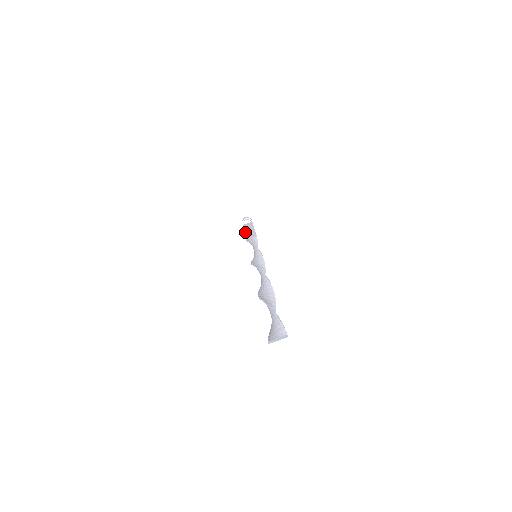
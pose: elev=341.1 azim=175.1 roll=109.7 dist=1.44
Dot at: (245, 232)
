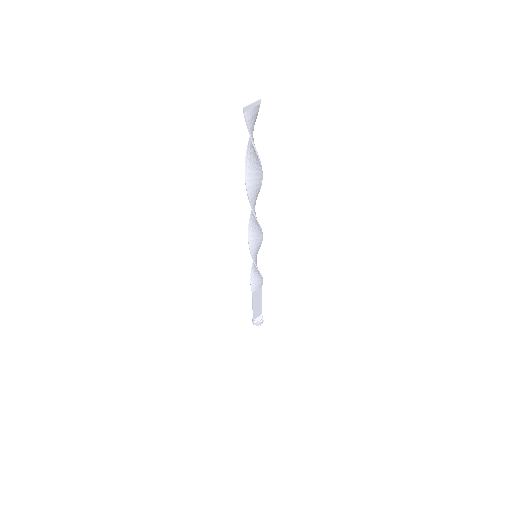
Dot at: (253, 304)
